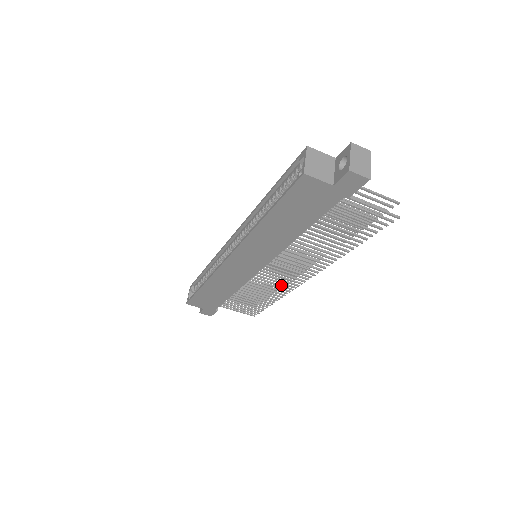
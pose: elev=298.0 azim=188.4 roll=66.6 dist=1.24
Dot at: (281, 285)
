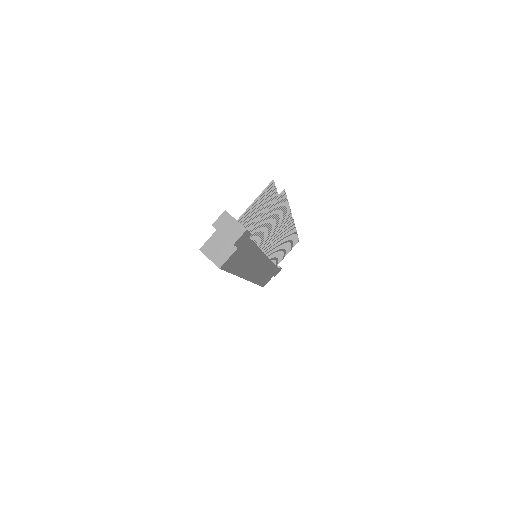
Dot at: (287, 236)
